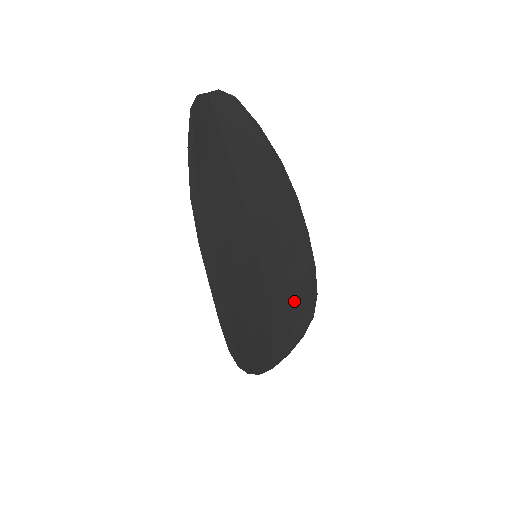
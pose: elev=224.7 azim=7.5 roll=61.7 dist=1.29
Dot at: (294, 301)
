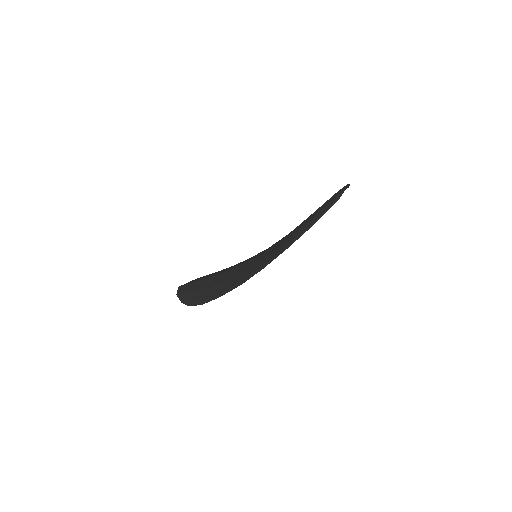
Dot at: occluded
